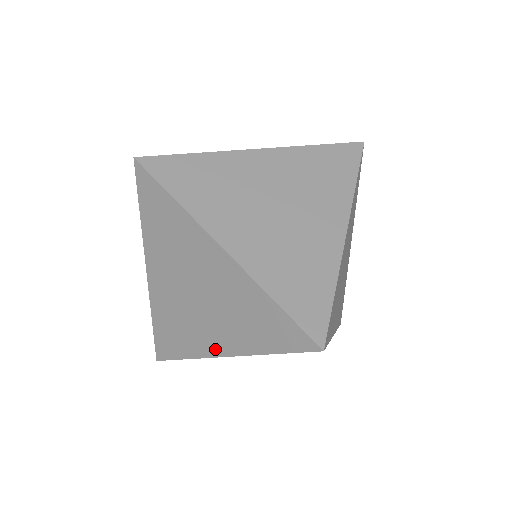
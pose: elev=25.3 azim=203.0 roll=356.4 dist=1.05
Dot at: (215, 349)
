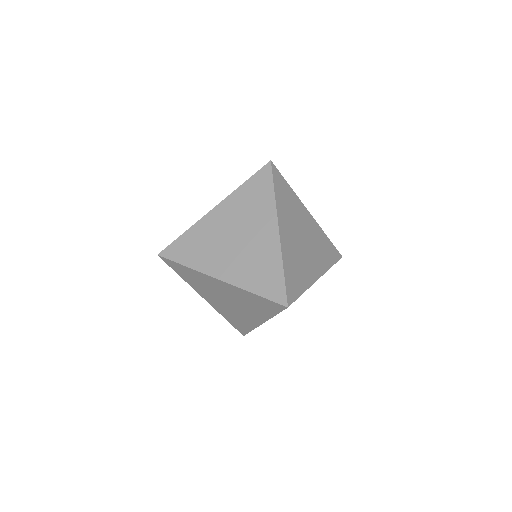
Dot at: (256, 322)
